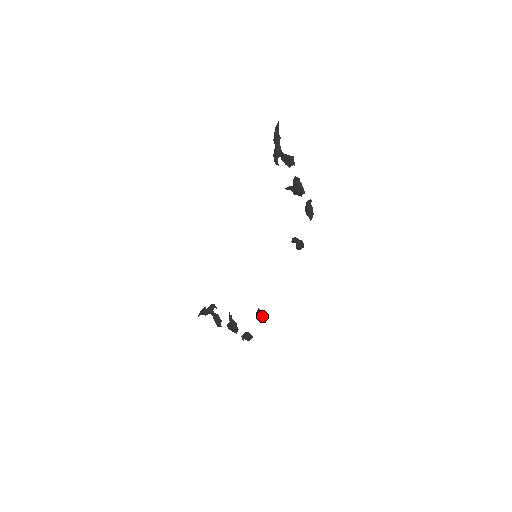
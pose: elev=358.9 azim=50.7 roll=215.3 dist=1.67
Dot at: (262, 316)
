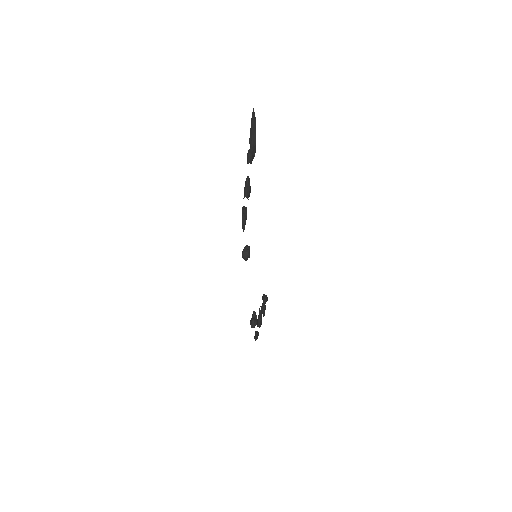
Dot at: (251, 320)
